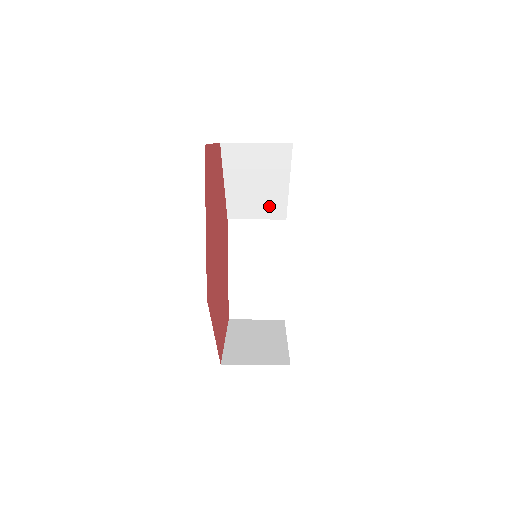
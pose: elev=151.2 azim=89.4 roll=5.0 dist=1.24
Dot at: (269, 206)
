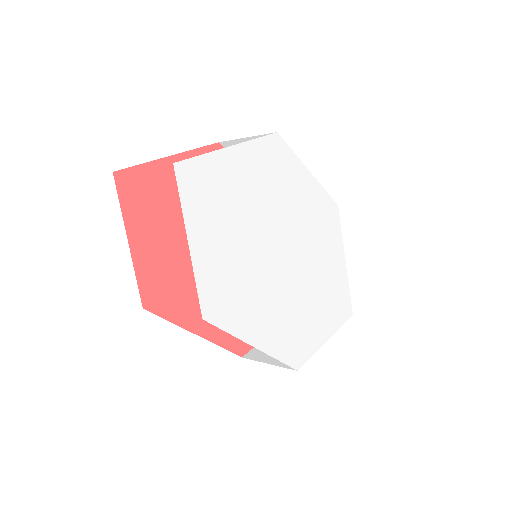
Dot at: occluded
